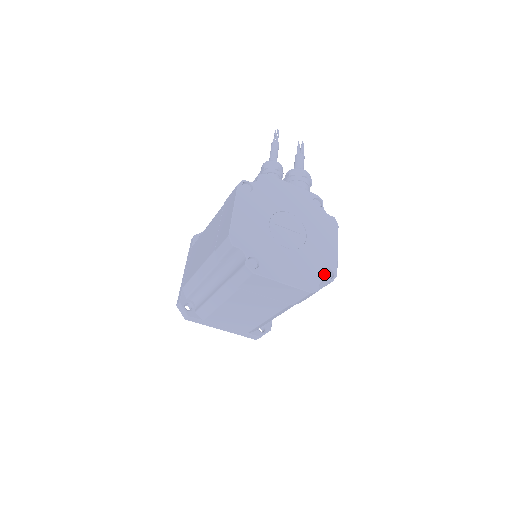
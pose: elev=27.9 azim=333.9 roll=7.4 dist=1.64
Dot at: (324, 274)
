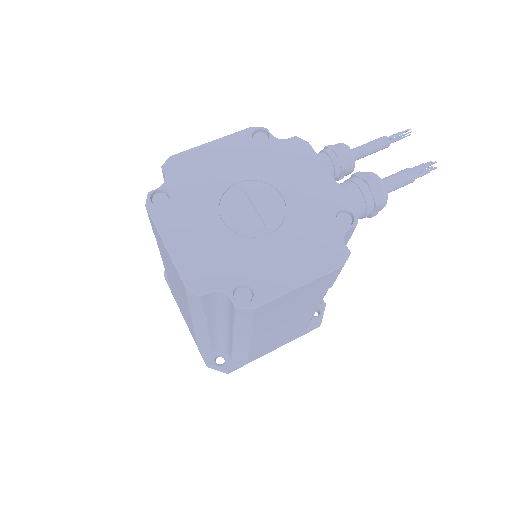
Dot at: (237, 290)
